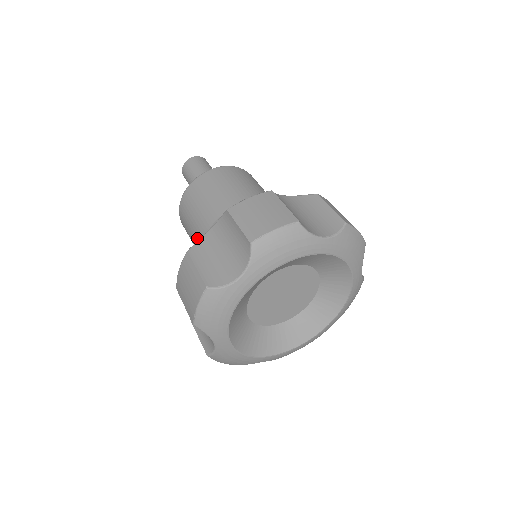
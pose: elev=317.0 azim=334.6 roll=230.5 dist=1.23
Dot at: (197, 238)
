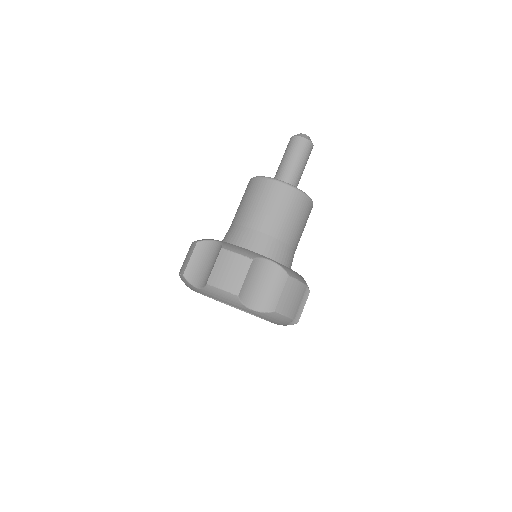
Dot at: (256, 219)
